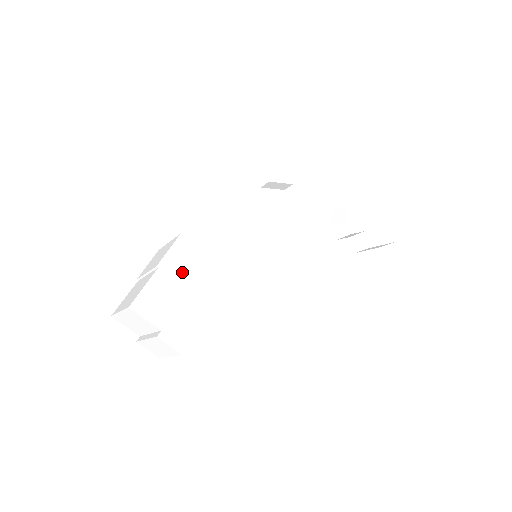
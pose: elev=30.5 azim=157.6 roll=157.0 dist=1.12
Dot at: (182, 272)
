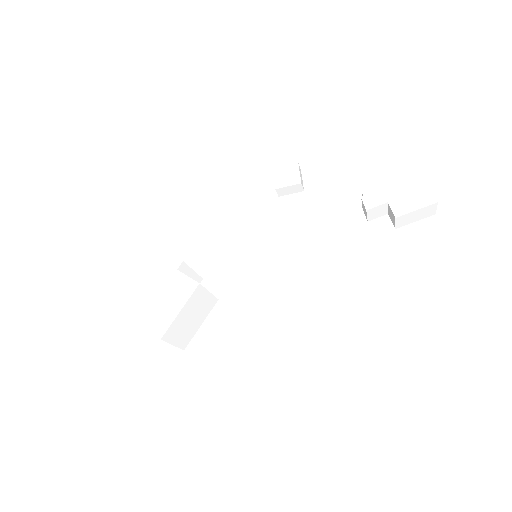
Dot at: (165, 279)
